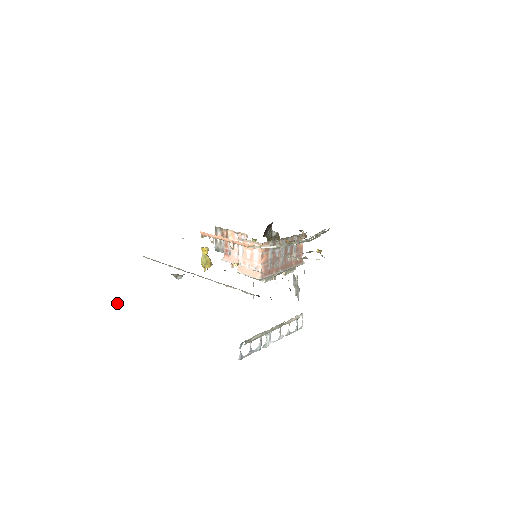
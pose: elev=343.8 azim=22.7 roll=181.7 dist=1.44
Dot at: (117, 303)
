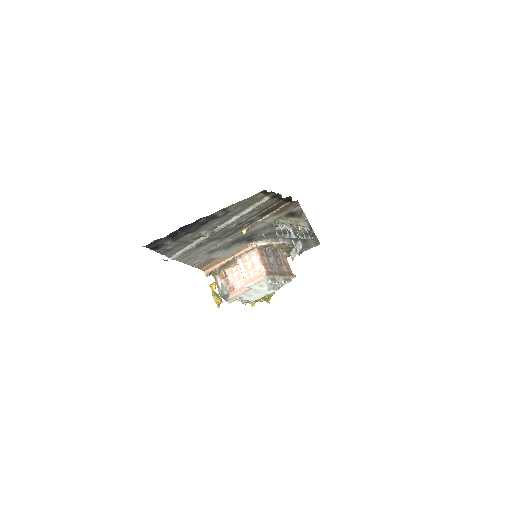
Dot at: (166, 260)
